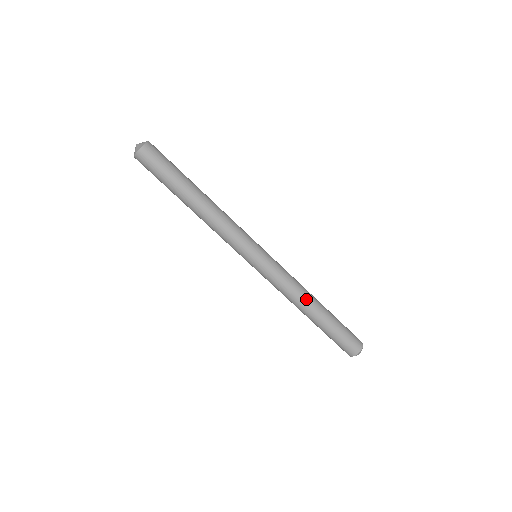
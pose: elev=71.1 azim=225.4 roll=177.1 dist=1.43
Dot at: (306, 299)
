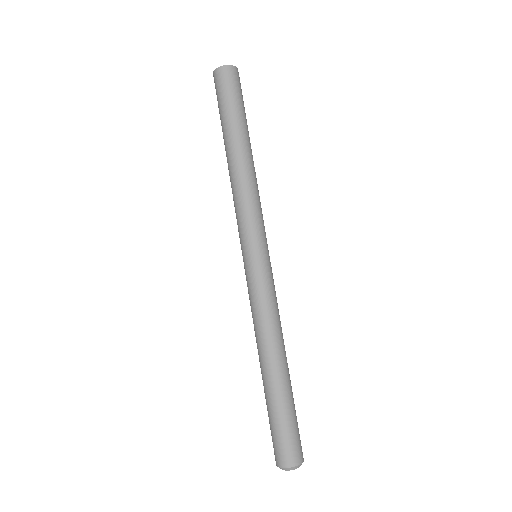
Dot at: occluded
